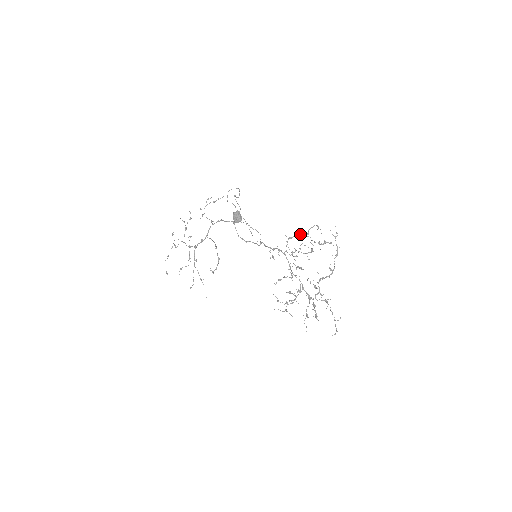
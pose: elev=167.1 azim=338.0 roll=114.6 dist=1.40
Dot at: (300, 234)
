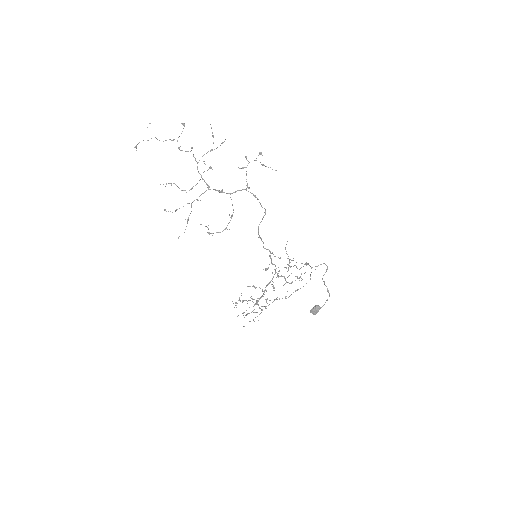
Dot at: occluded
